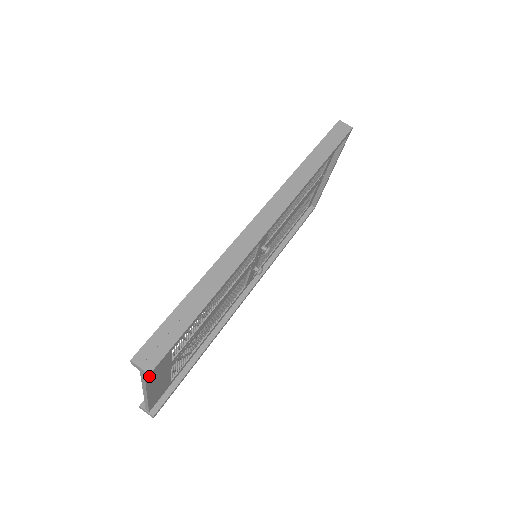
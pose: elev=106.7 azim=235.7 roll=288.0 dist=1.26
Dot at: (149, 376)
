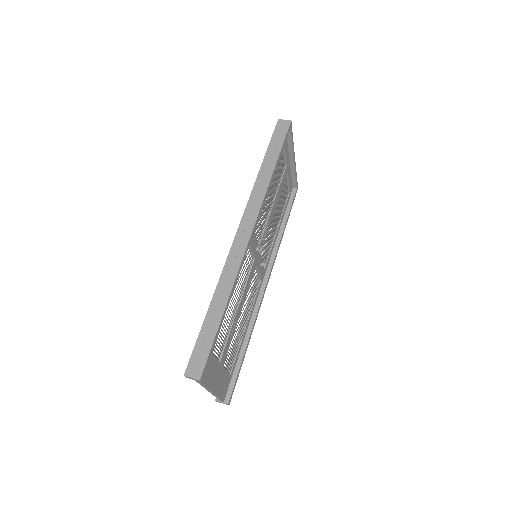
Dot at: (200, 381)
